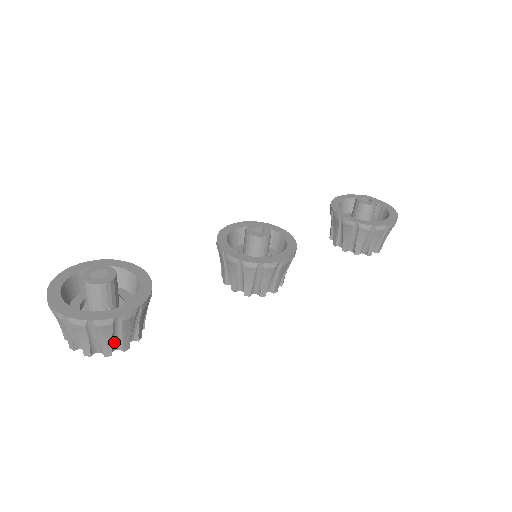
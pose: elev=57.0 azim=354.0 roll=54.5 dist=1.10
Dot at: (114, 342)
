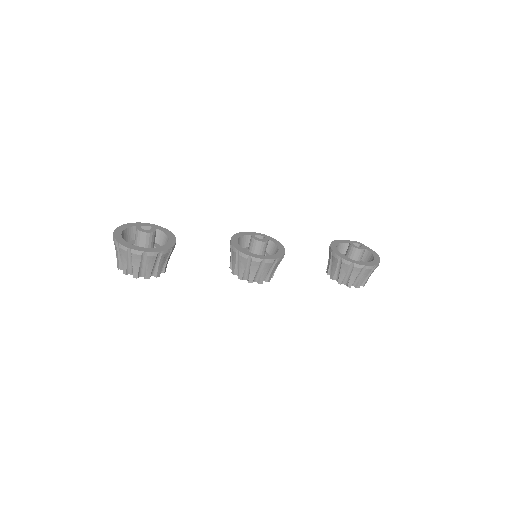
Dot at: (141, 270)
